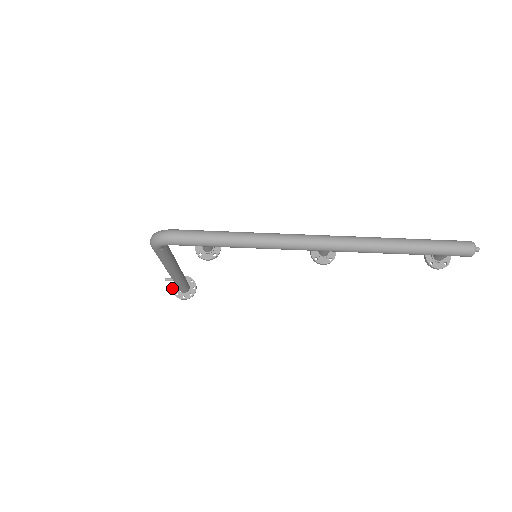
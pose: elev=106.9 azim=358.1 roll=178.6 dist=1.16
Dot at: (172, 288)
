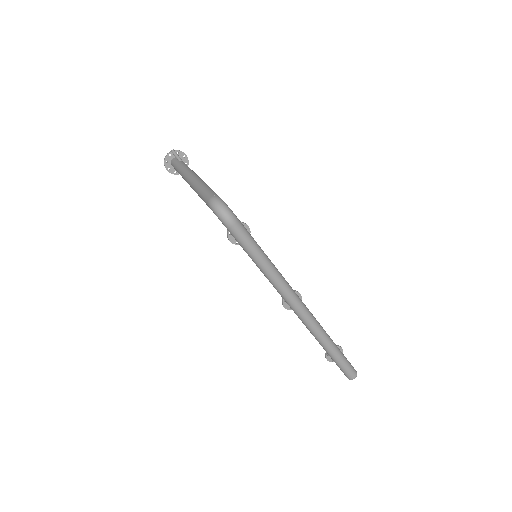
Dot at: (168, 153)
